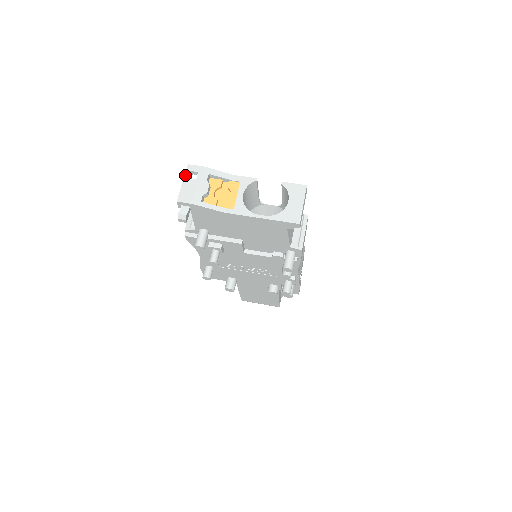
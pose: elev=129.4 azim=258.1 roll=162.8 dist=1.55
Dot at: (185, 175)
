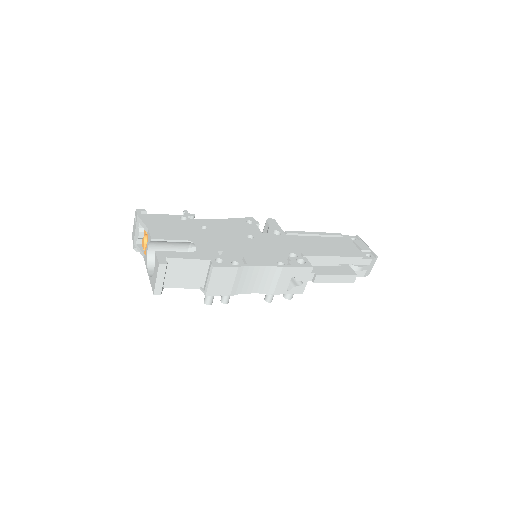
Dot at: (134, 218)
